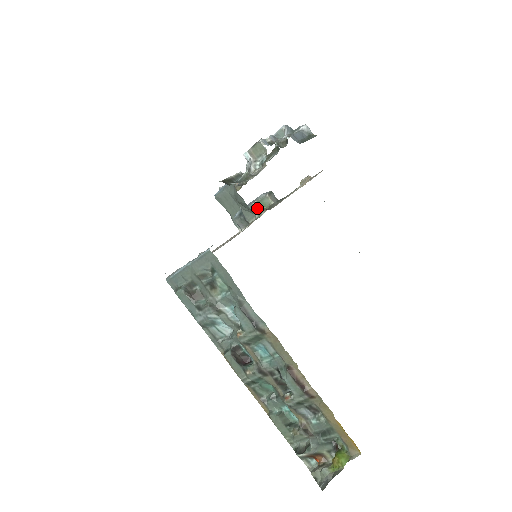
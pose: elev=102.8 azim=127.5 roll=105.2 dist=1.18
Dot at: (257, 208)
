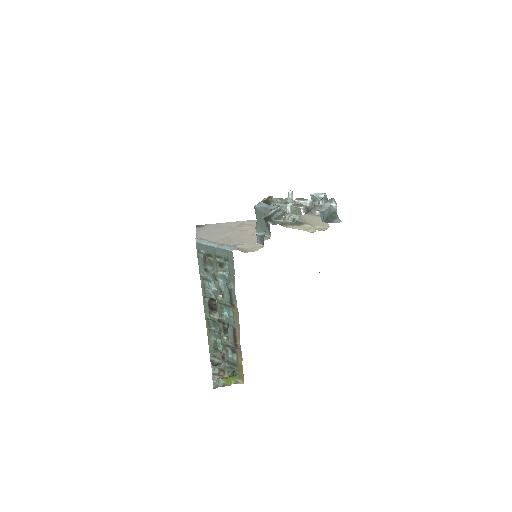
Dot at: occluded
